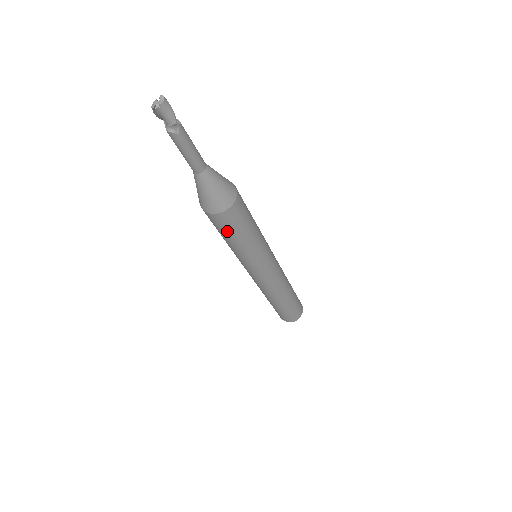
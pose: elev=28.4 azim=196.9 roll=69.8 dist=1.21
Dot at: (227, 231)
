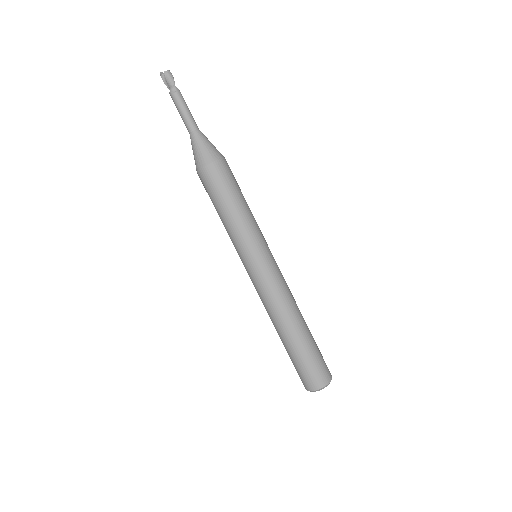
Dot at: (214, 193)
